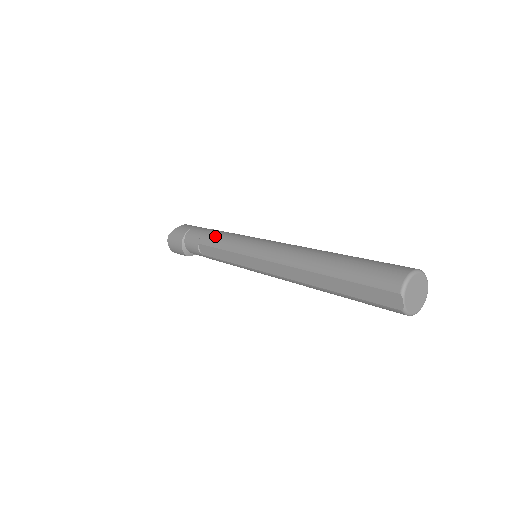
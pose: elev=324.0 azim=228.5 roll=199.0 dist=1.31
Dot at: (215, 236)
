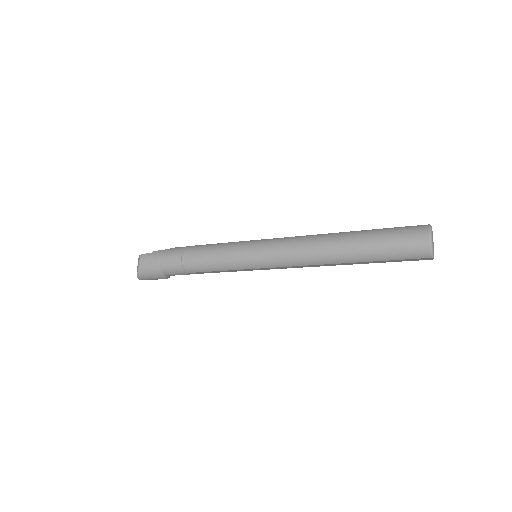
Dot at: (202, 263)
